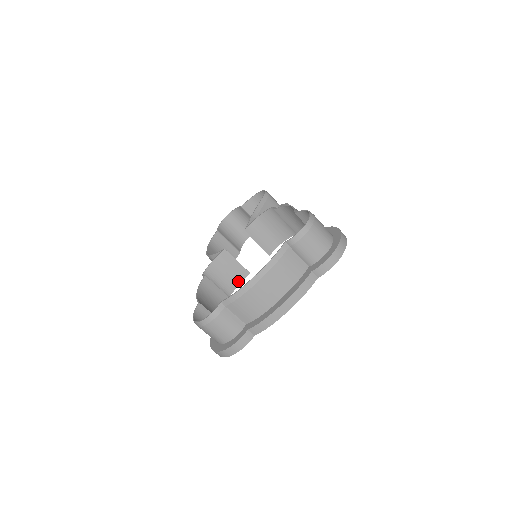
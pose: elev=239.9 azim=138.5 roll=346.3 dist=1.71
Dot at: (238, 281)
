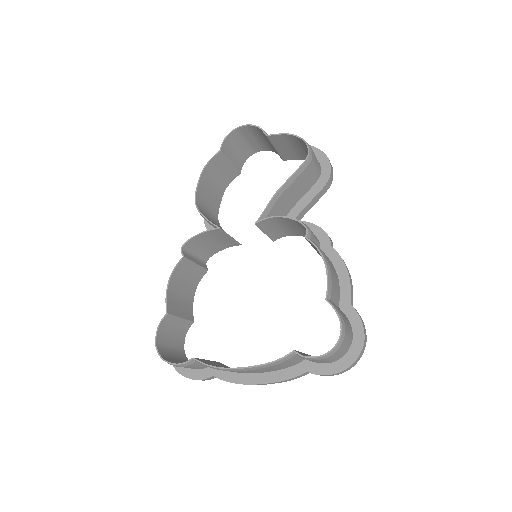
Dot at: (223, 247)
